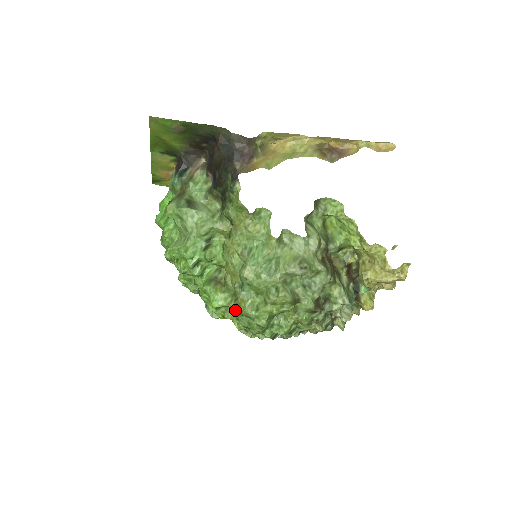
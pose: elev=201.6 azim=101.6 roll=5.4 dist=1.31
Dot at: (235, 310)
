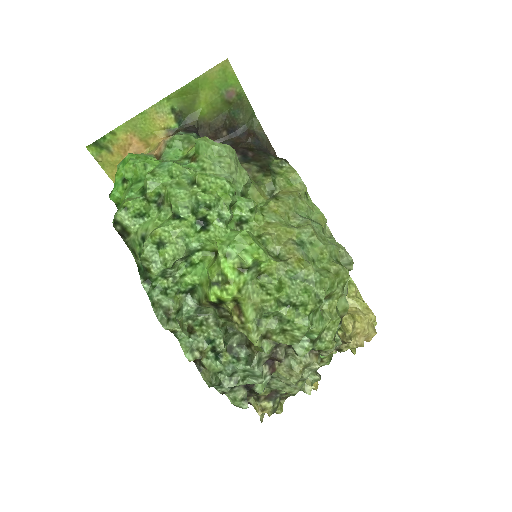
Dot at: (278, 275)
